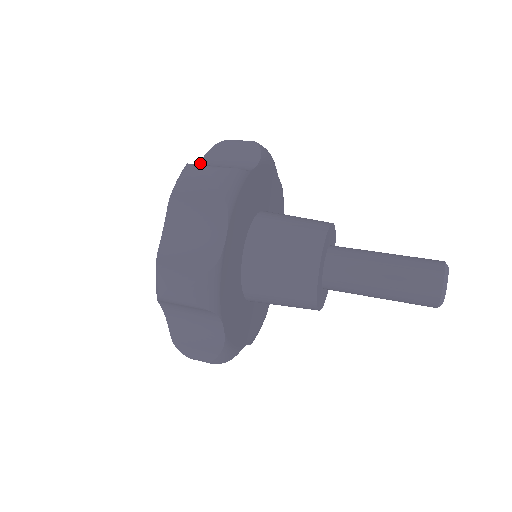
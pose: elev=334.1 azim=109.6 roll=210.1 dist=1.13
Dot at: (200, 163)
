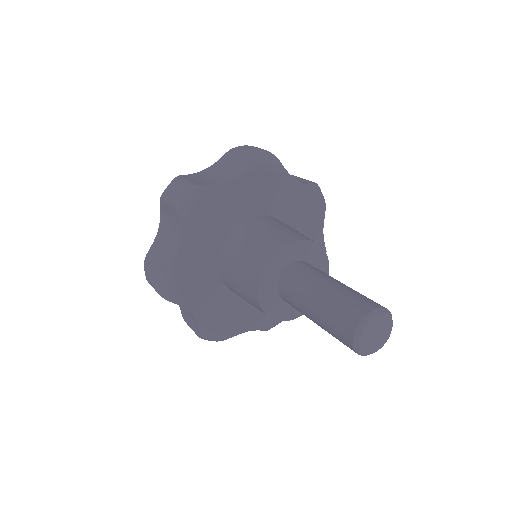
Dot at: occluded
